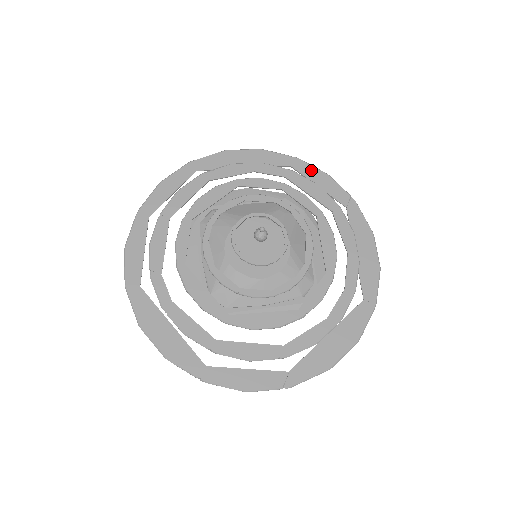
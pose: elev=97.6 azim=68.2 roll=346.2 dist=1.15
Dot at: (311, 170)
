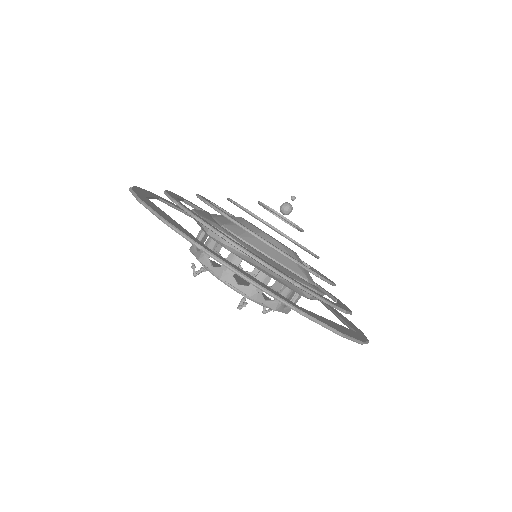
Dot at: occluded
